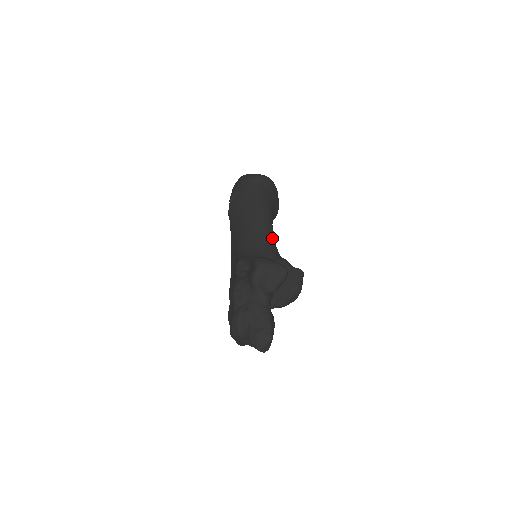
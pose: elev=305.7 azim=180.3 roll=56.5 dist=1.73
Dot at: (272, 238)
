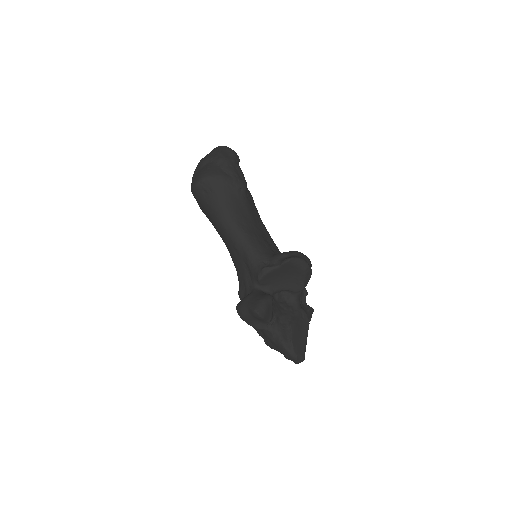
Dot at: (246, 247)
